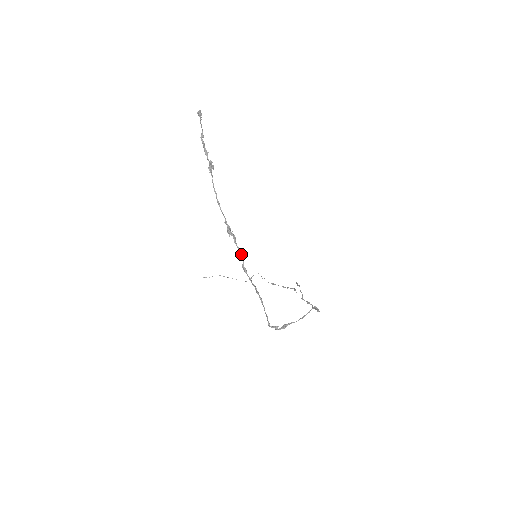
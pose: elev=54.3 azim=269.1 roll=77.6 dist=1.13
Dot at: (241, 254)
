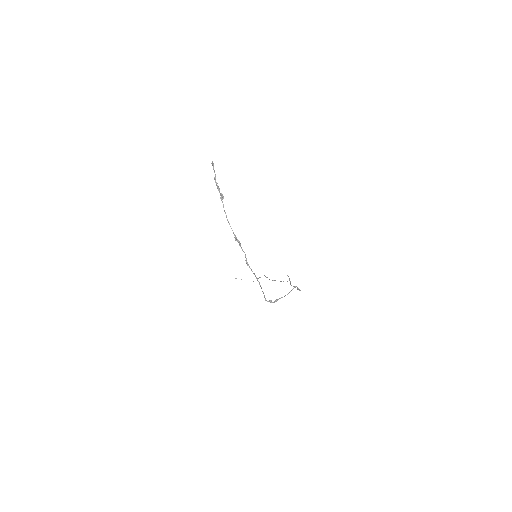
Dot at: occluded
